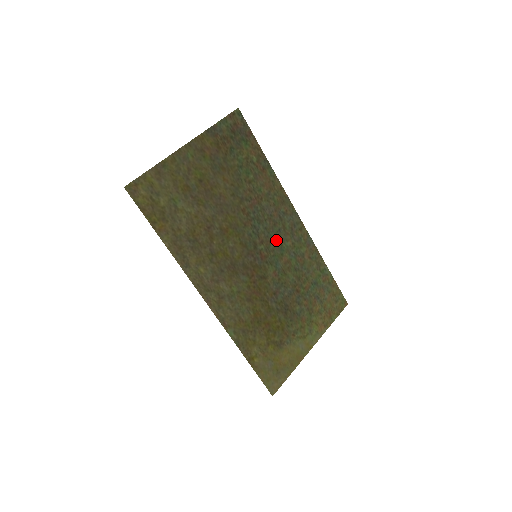
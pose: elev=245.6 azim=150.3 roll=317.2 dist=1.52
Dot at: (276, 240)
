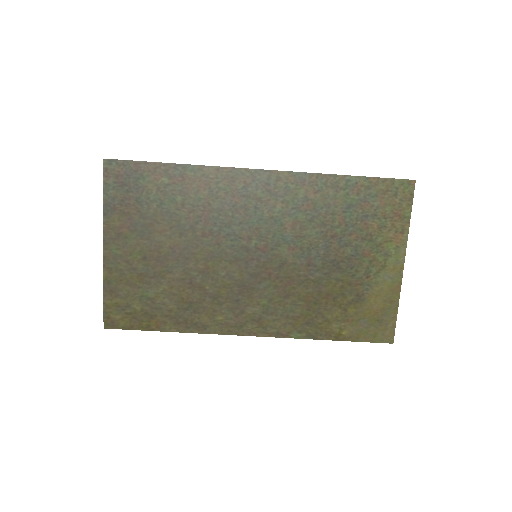
Dot at: (262, 220)
